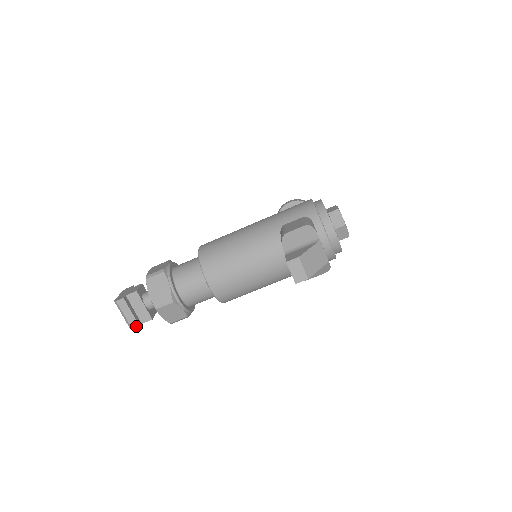
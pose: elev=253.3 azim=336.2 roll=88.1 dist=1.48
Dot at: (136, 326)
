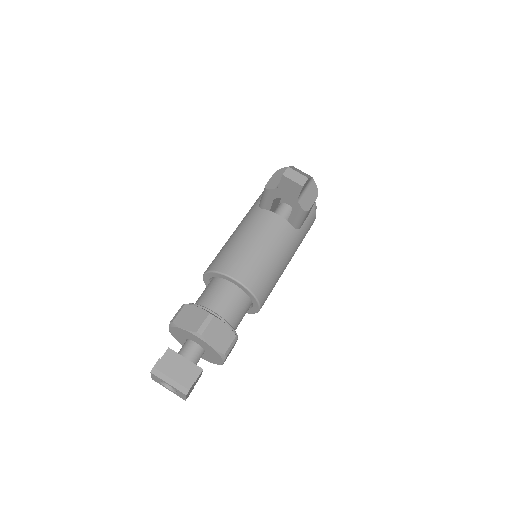
Dot at: (191, 383)
